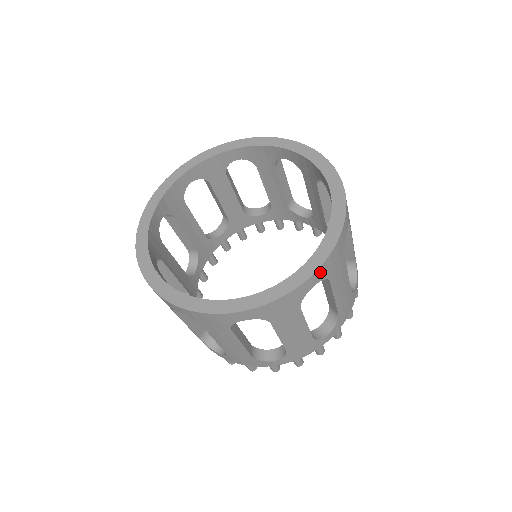
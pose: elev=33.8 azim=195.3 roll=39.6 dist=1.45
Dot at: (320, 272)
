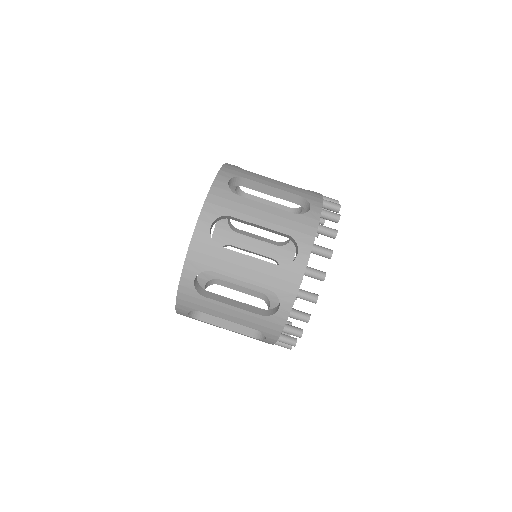
Dot at: (206, 215)
